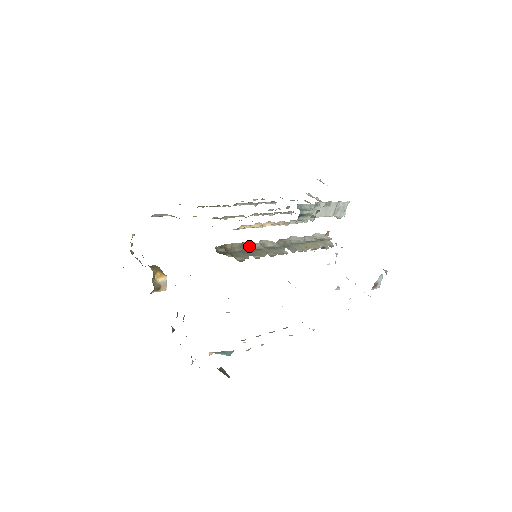
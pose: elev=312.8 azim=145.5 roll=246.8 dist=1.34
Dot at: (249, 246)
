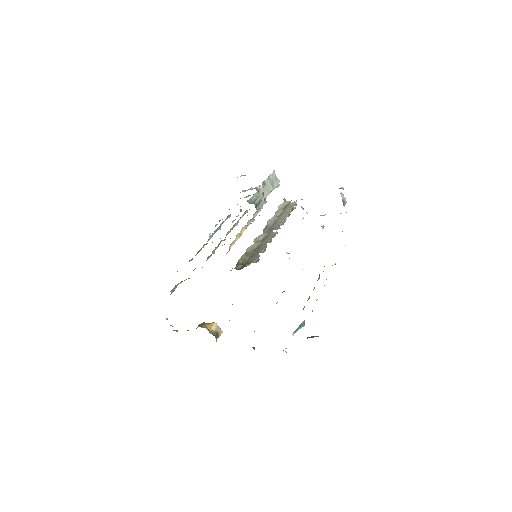
Dot at: (251, 250)
